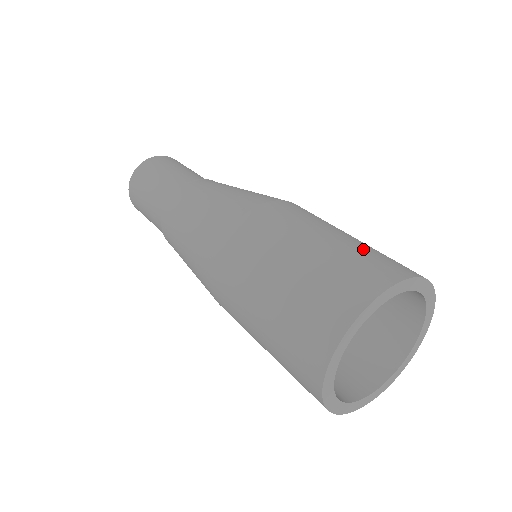
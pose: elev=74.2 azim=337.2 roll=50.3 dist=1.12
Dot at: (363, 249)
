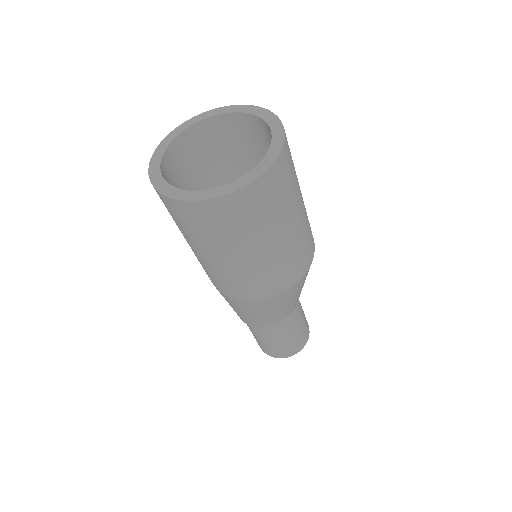
Dot at: occluded
